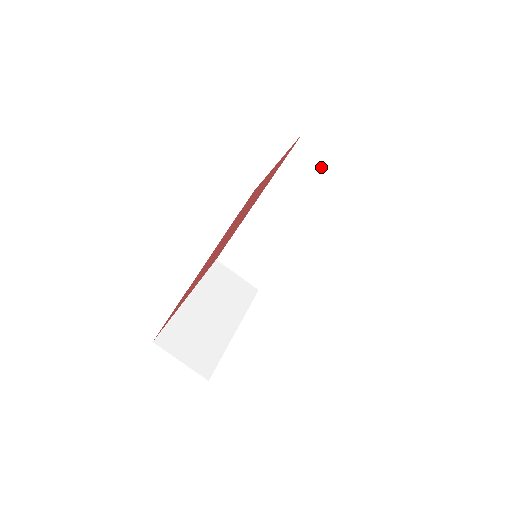
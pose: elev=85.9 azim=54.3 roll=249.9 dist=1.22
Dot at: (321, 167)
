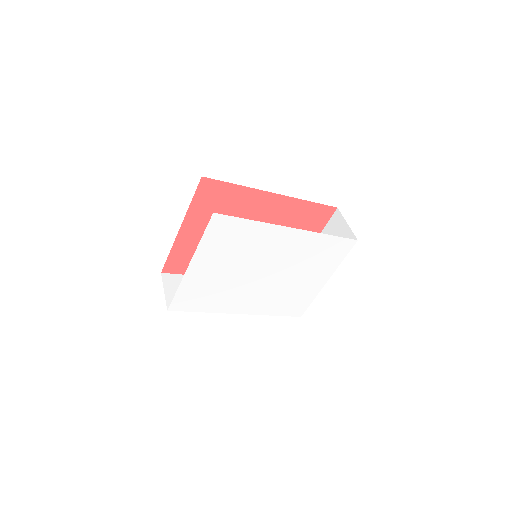
Dot at: occluded
